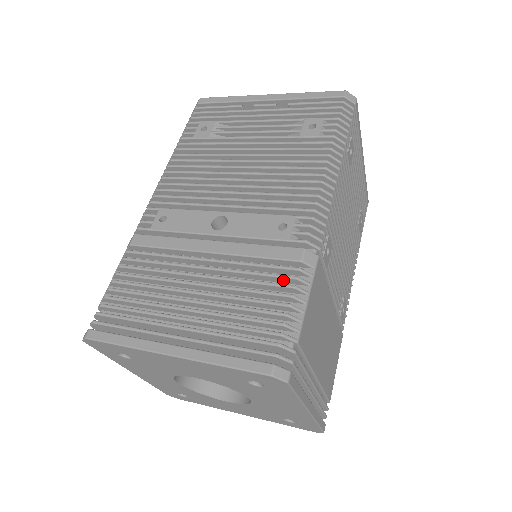
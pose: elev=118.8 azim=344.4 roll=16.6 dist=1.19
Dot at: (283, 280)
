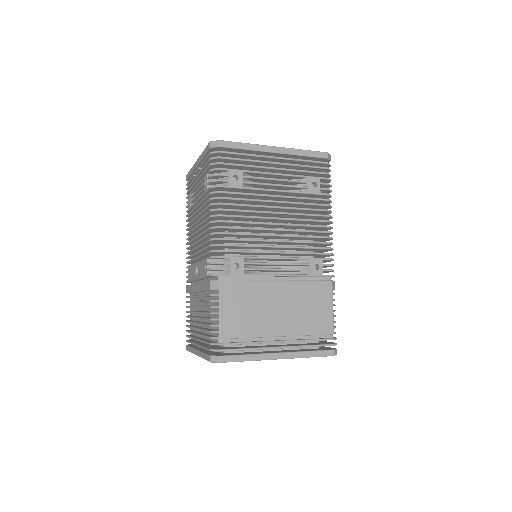
Dot at: occluded
